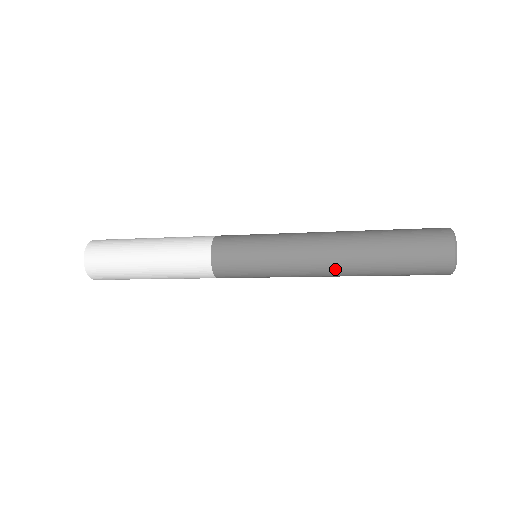
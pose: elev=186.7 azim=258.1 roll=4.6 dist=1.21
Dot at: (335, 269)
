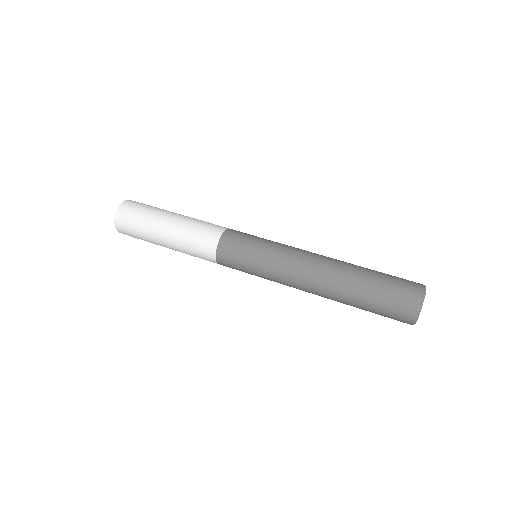
Dot at: (316, 290)
